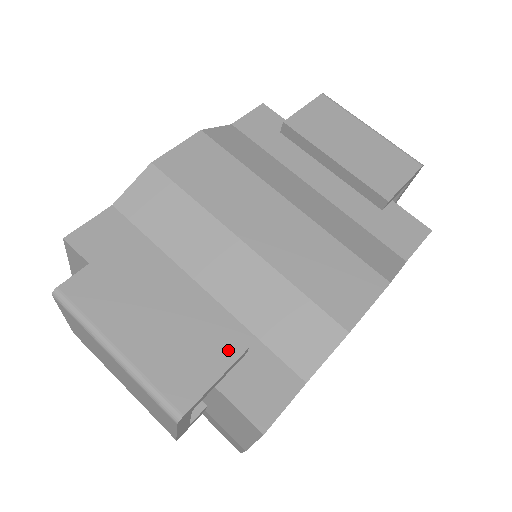
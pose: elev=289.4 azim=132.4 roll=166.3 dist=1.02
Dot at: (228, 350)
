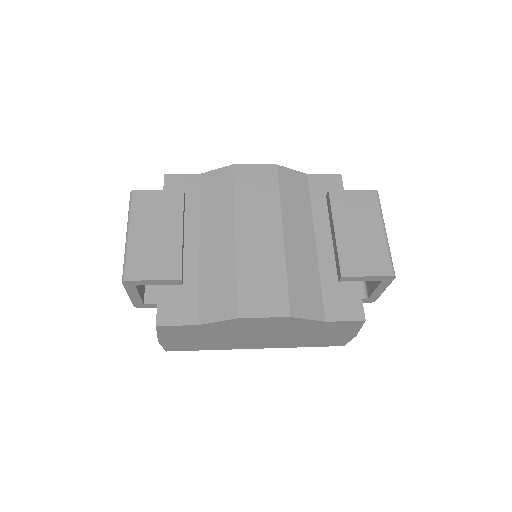
Dot at: (171, 272)
